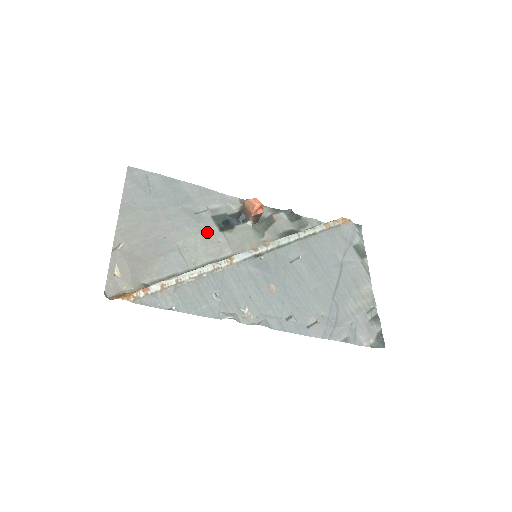
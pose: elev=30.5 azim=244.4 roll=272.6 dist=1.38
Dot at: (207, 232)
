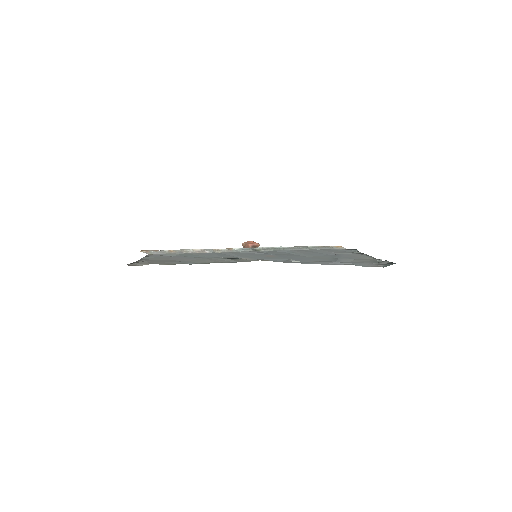
Dot at: (214, 259)
